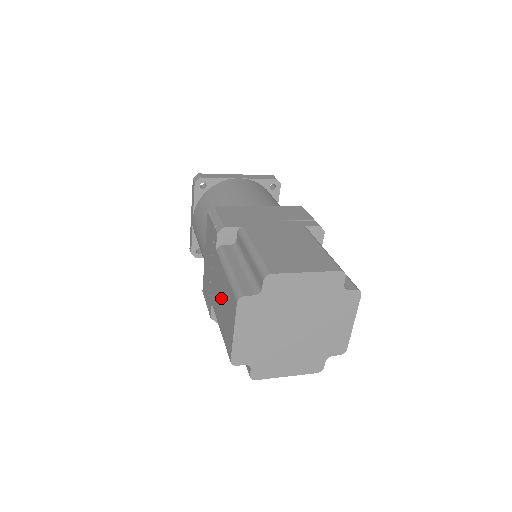
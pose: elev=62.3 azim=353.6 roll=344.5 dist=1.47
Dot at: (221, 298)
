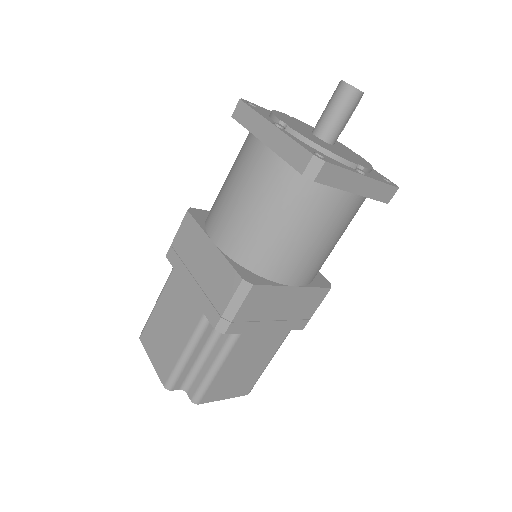
Dot at: occluded
